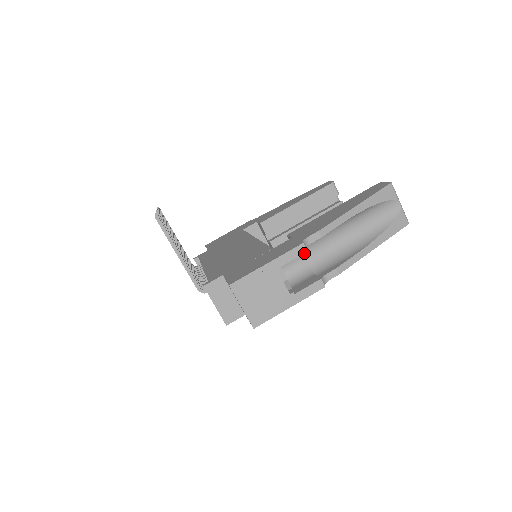
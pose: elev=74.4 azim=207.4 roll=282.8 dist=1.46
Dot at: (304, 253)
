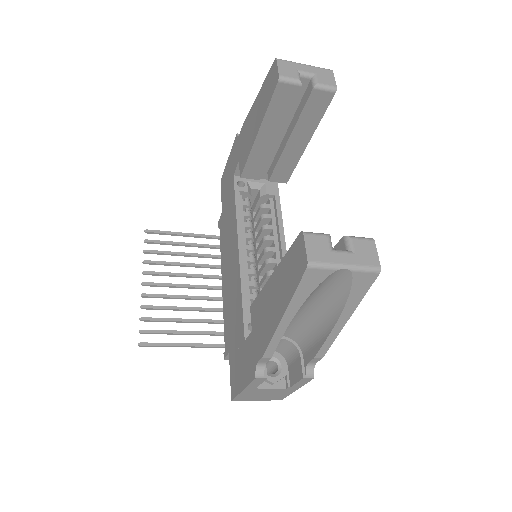
Dot at: occluded
